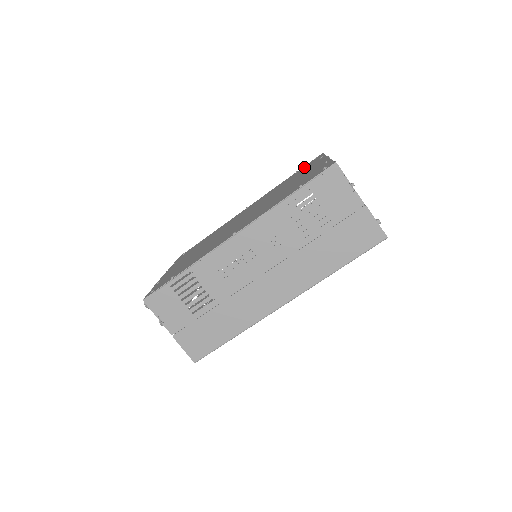
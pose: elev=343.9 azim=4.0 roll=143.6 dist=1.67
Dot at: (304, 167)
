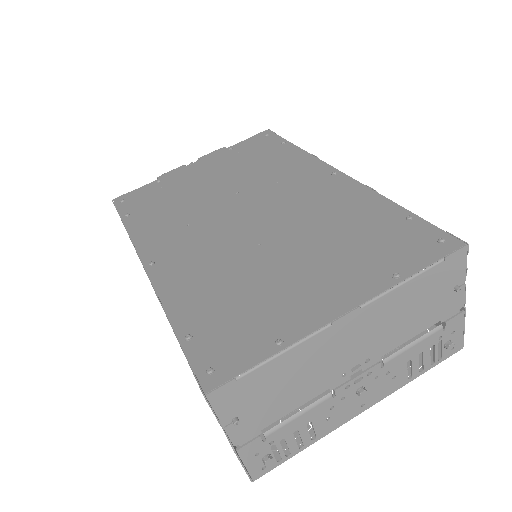
Dot at: (408, 232)
